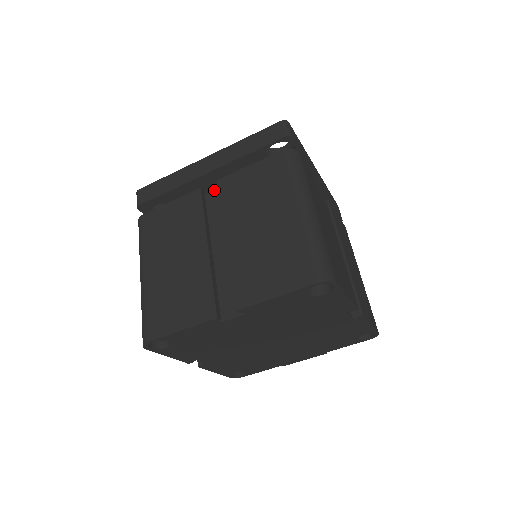
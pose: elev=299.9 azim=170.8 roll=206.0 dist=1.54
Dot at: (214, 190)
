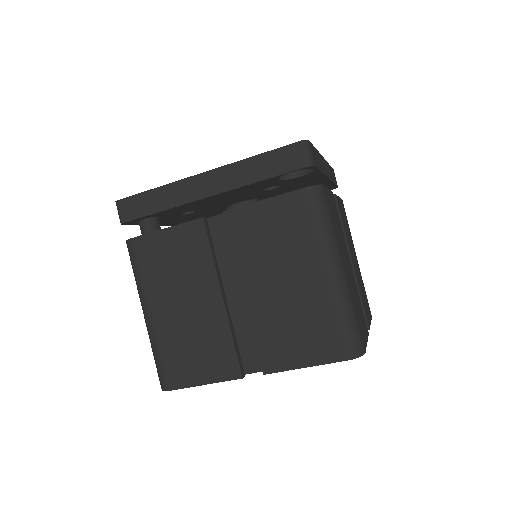
Dot at: (217, 215)
